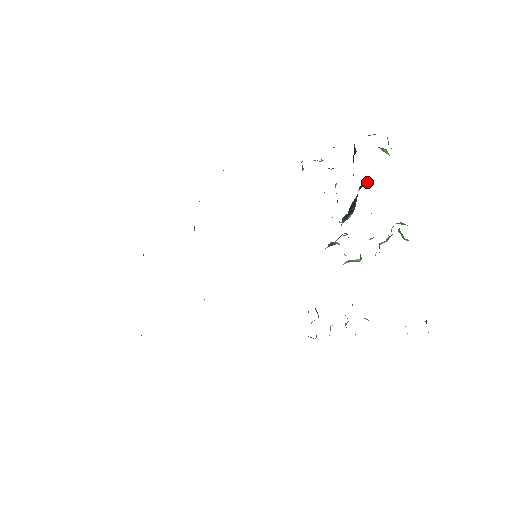
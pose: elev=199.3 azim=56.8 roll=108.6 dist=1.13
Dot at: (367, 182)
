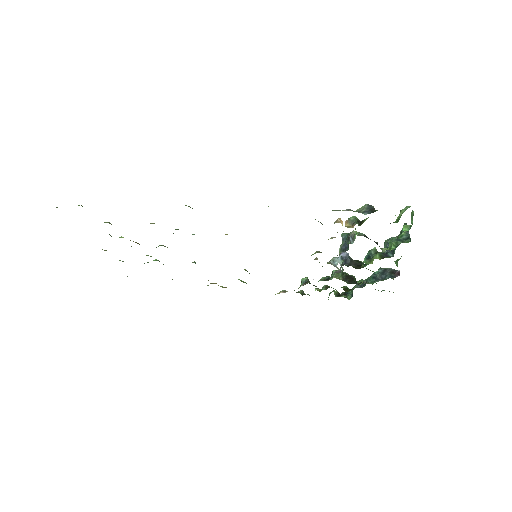
Dot at: occluded
